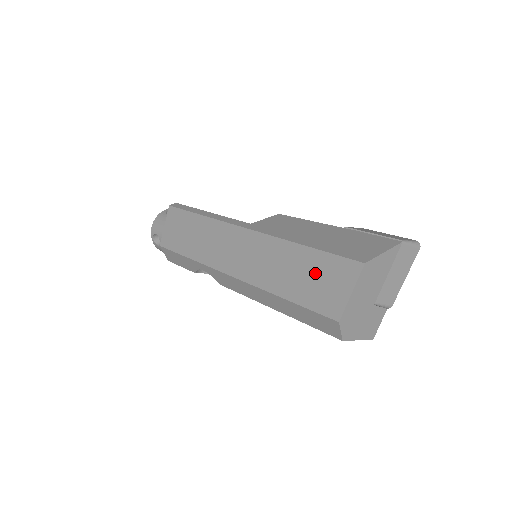
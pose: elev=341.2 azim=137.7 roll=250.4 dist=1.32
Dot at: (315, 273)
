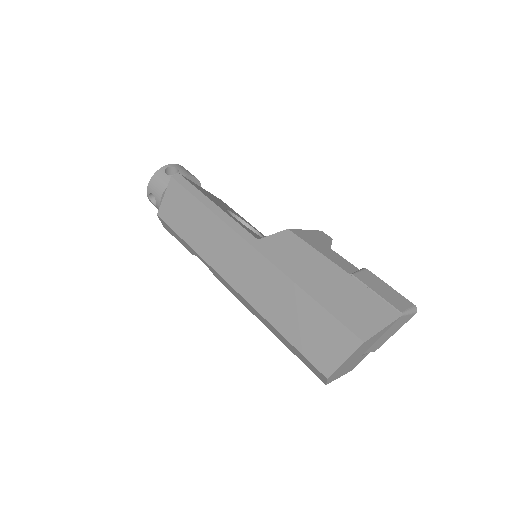
Dot at: (315, 327)
